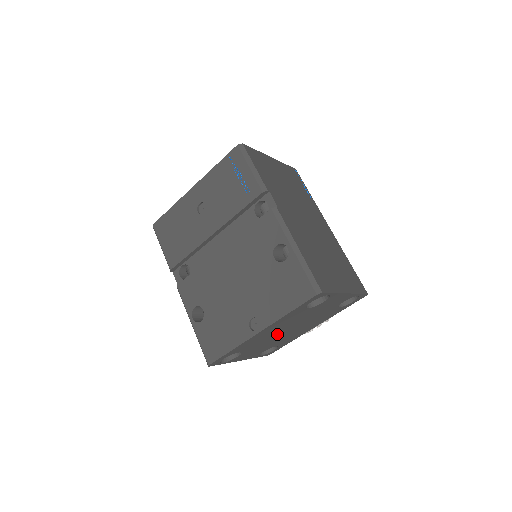
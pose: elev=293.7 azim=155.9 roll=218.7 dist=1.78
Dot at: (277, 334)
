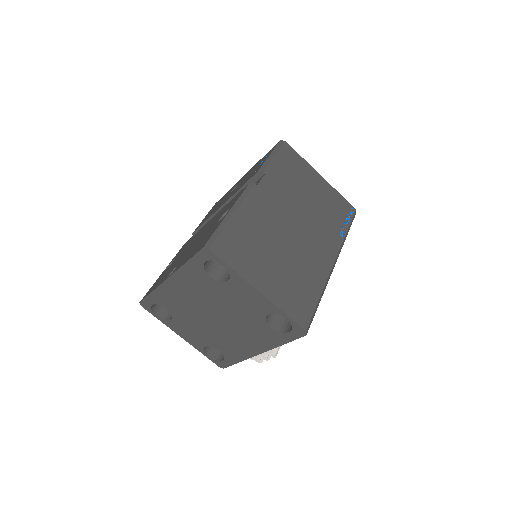
Dot at: (201, 312)
